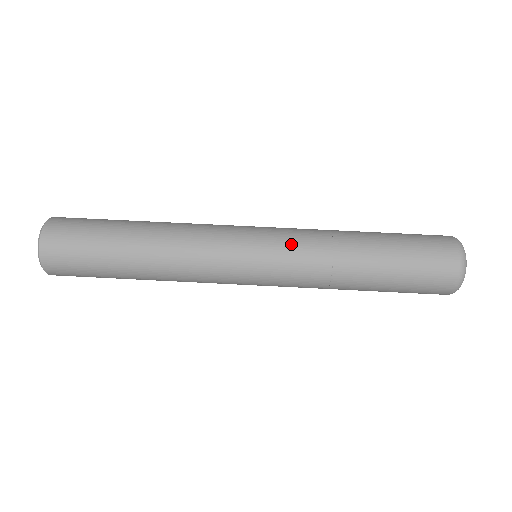
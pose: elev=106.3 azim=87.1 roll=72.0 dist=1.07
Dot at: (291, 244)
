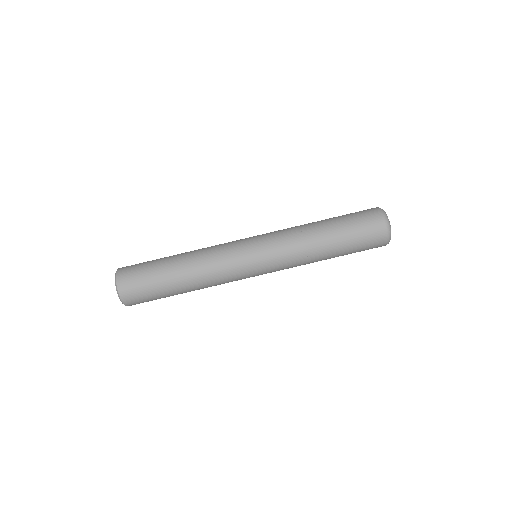
Dot at: (274, 236)
